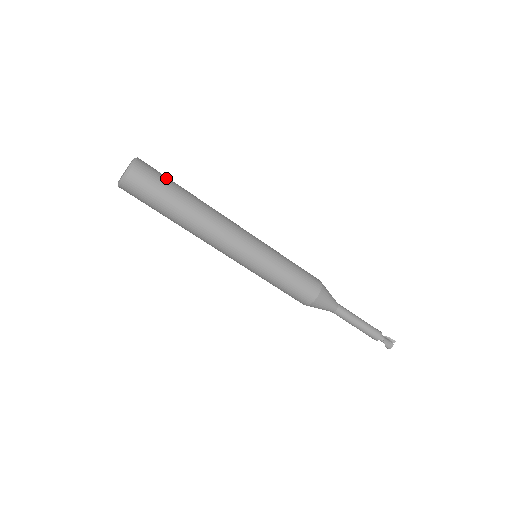
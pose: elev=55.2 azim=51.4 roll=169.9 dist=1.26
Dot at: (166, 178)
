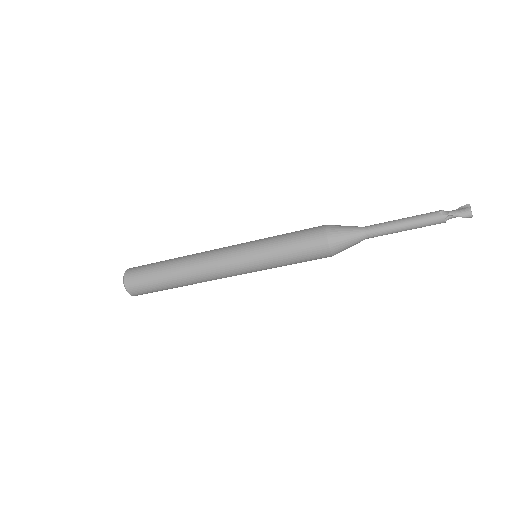
Dot at: (152, 263)
